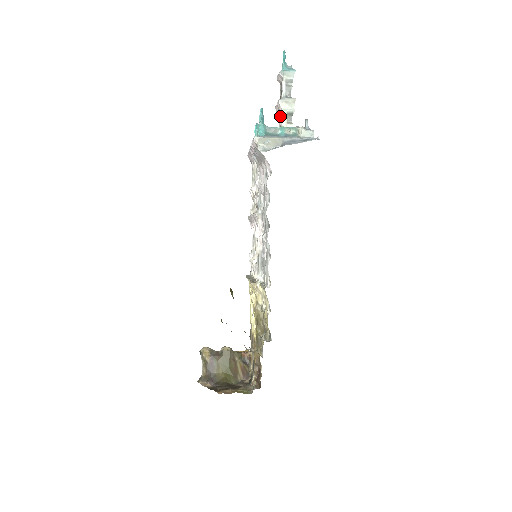
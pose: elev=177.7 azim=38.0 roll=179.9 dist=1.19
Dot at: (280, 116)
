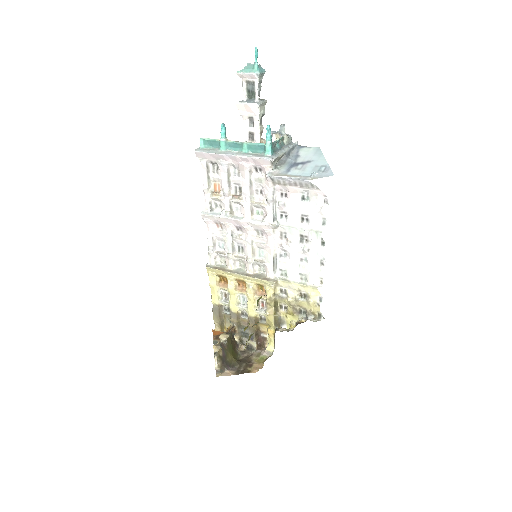
Dot at: (251, 118)
